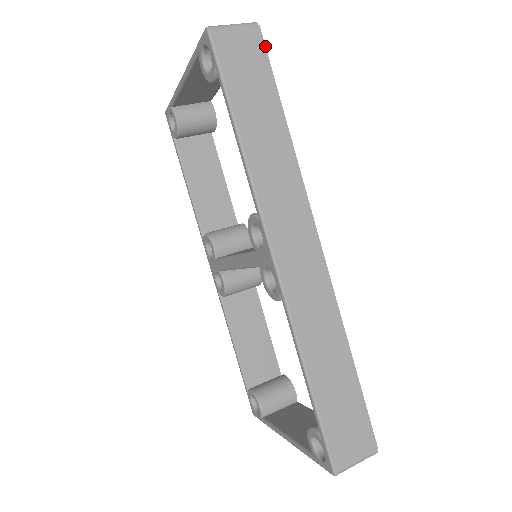
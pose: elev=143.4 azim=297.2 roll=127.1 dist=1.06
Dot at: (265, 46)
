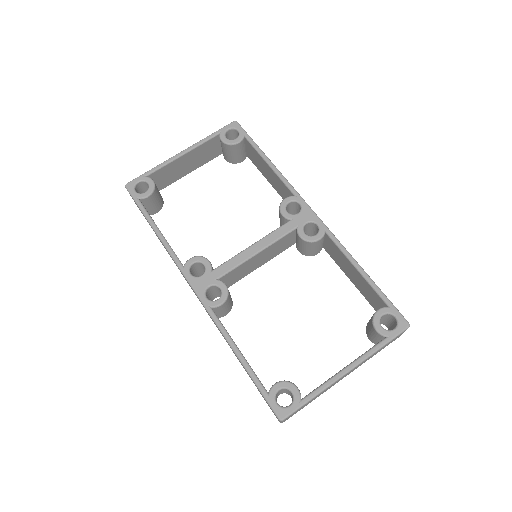
Dot at: occluded
